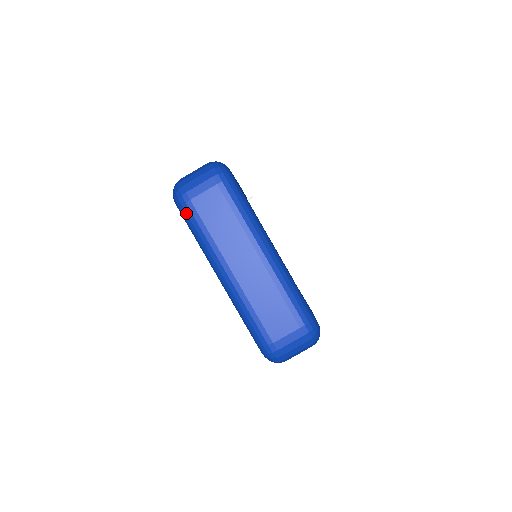
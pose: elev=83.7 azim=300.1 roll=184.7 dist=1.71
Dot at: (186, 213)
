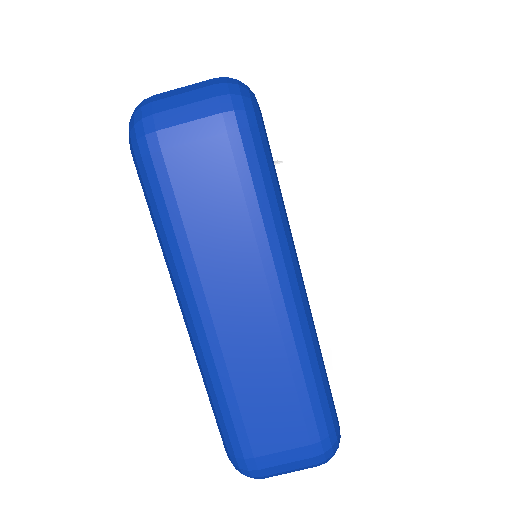
Dot at: (146, 175)
